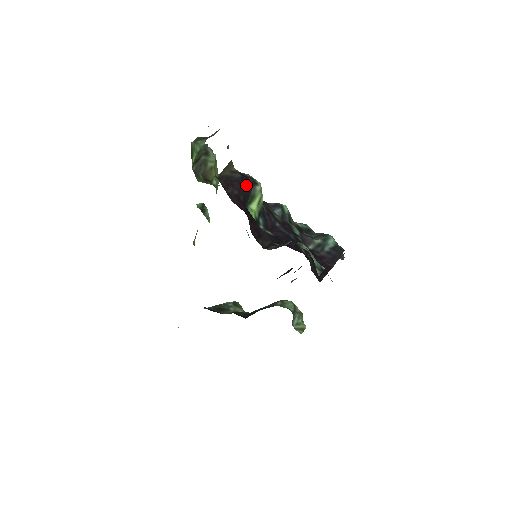
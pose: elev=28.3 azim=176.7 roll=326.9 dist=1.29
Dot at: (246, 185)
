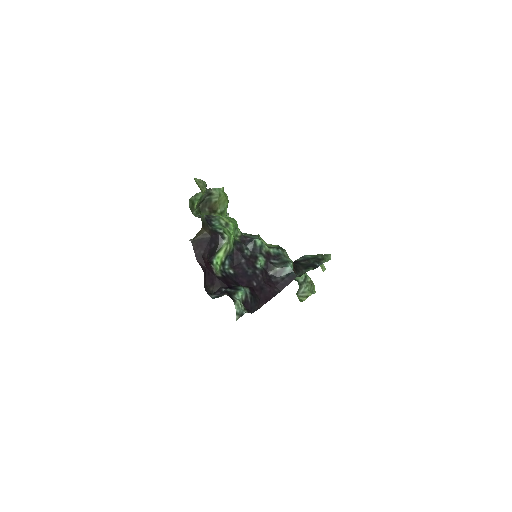
Dot at: (214, 242)
